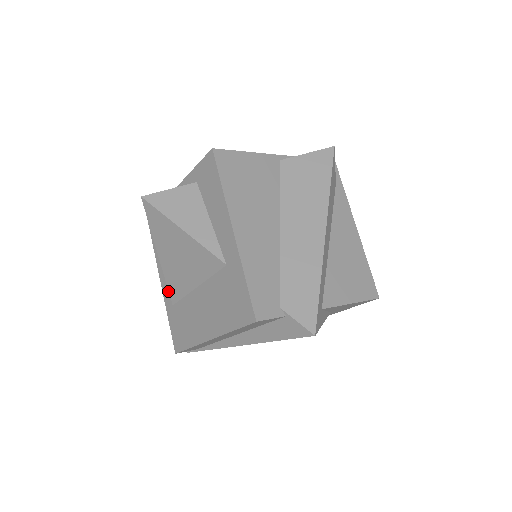
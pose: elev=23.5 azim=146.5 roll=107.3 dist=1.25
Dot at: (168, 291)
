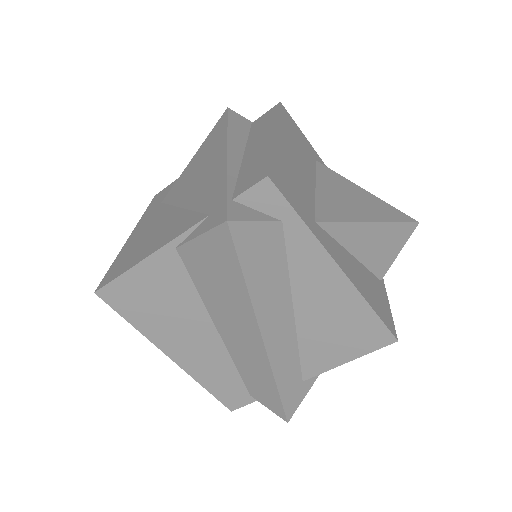
Dot at: occluded
